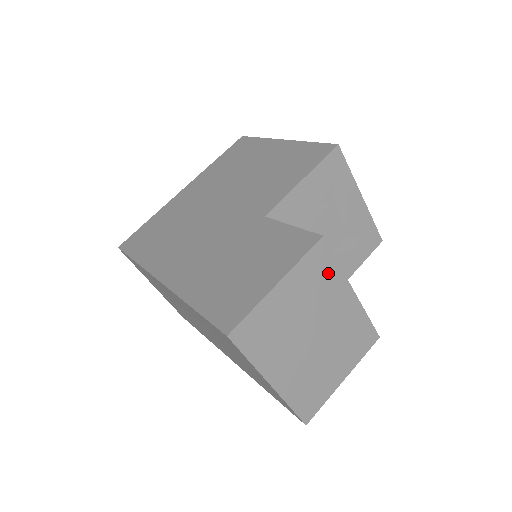
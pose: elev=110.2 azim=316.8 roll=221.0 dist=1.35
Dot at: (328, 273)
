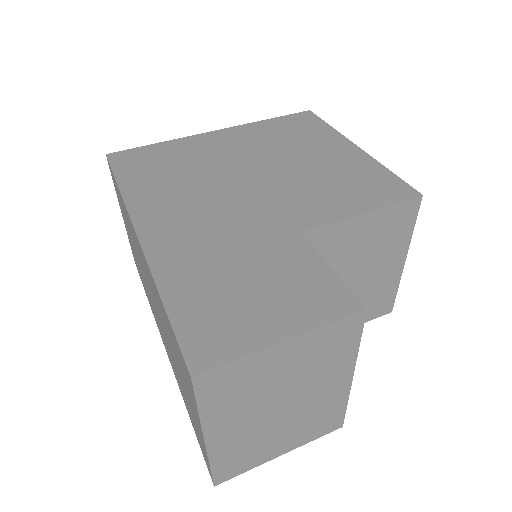
Dot at: (343, 350)
